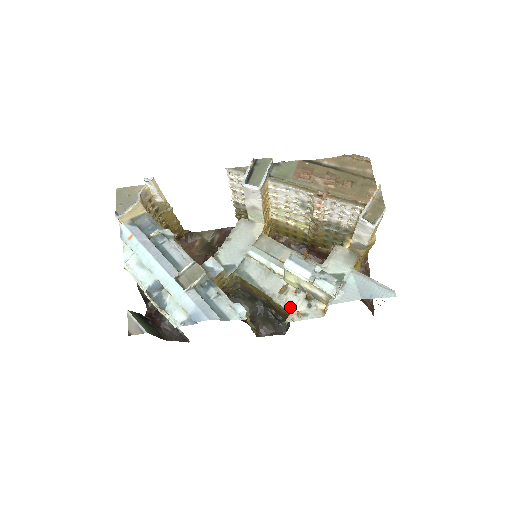
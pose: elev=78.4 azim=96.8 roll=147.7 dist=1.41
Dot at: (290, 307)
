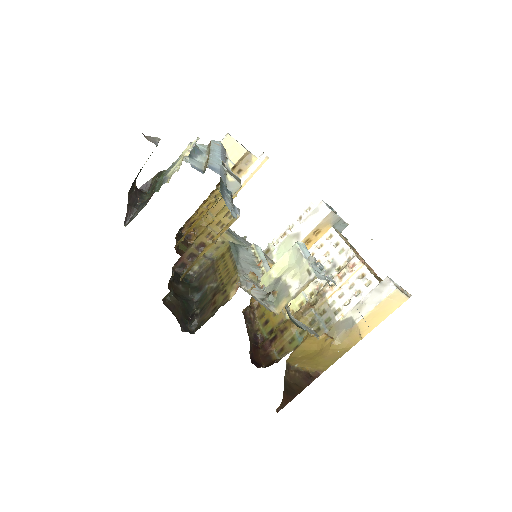
Dot at: (246, 285)
